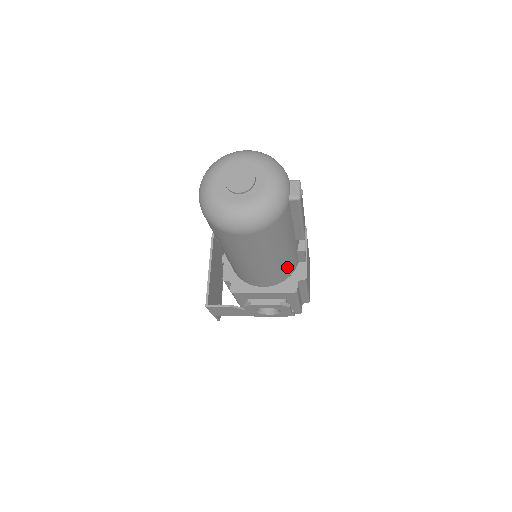
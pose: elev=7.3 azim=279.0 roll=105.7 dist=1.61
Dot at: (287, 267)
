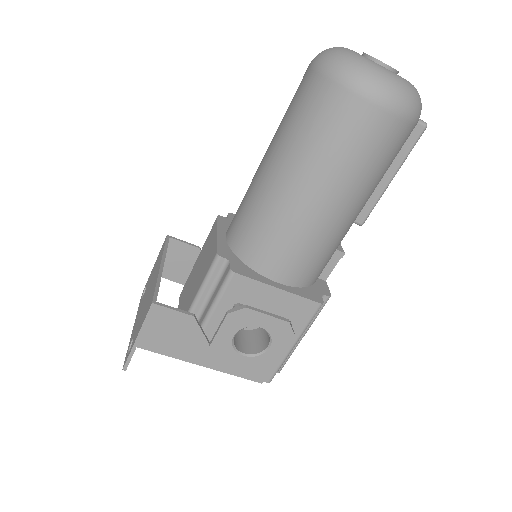
Dot at: (327, 257)
